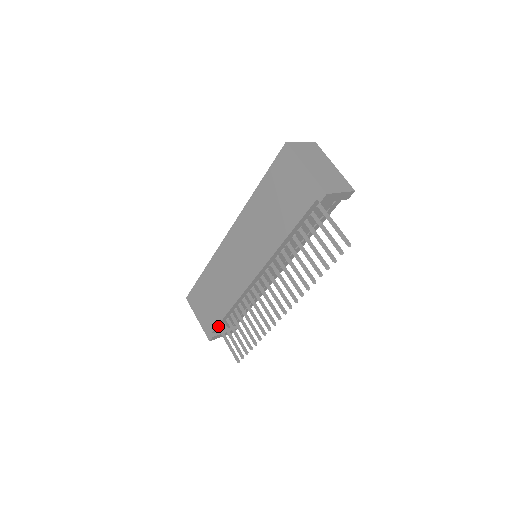
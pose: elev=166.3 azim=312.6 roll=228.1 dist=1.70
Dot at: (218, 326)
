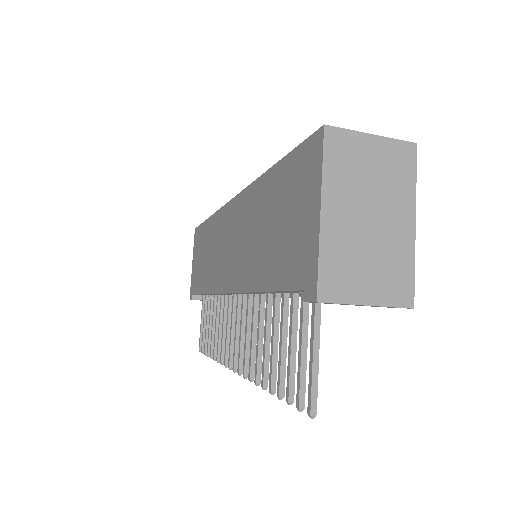
Dot at: occluded
